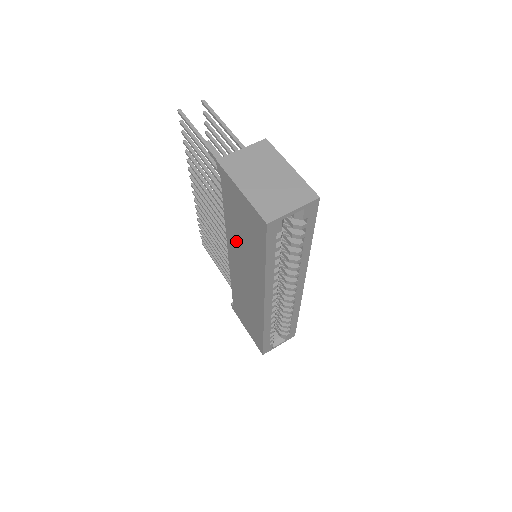
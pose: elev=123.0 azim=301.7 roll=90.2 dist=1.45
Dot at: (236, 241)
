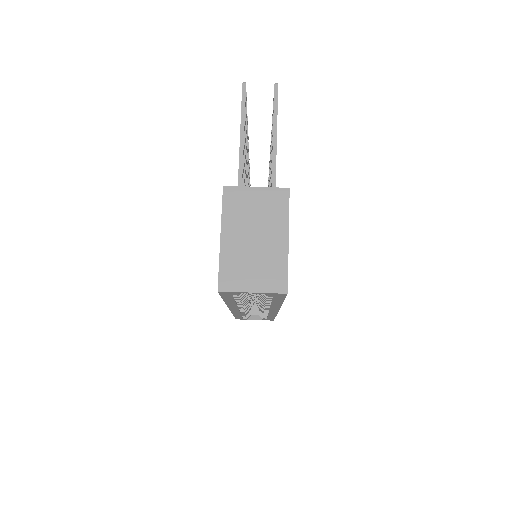
Dot at: occluded
